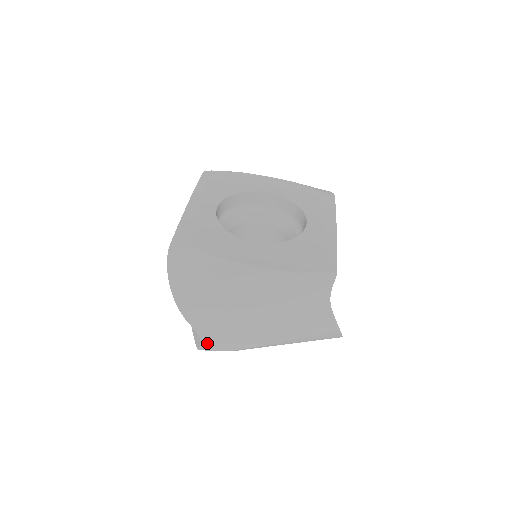
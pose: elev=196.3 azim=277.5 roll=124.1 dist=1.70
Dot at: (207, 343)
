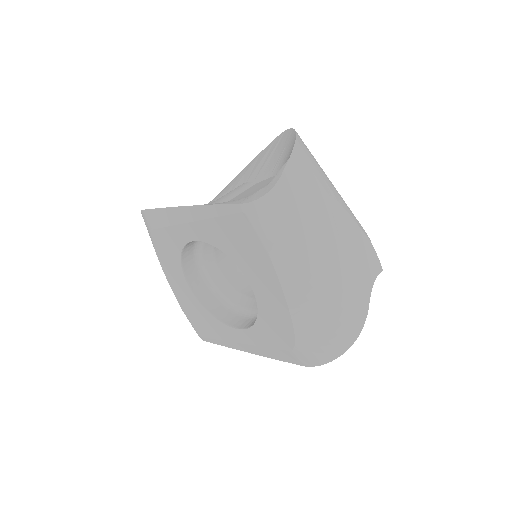
Dot at: (267, 204)
